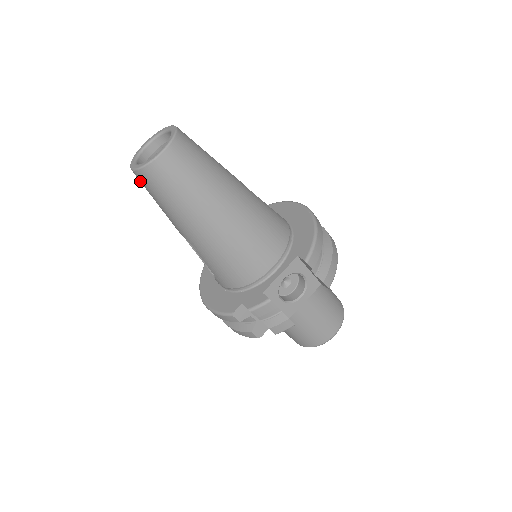
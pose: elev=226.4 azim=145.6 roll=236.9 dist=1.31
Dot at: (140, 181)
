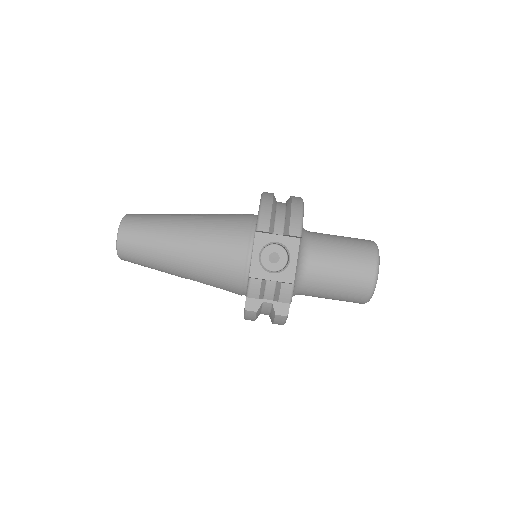
Dot at: (131, 262)
